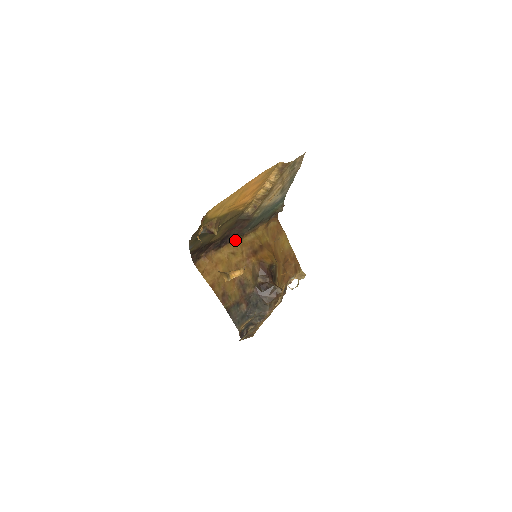
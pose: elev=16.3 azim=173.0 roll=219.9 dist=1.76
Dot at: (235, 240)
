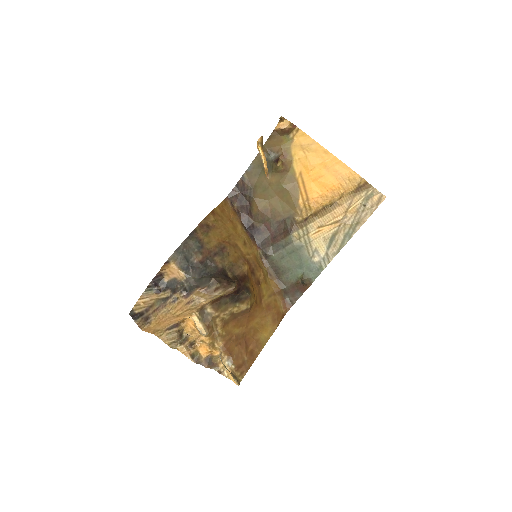
Dot at: (256, 247)
